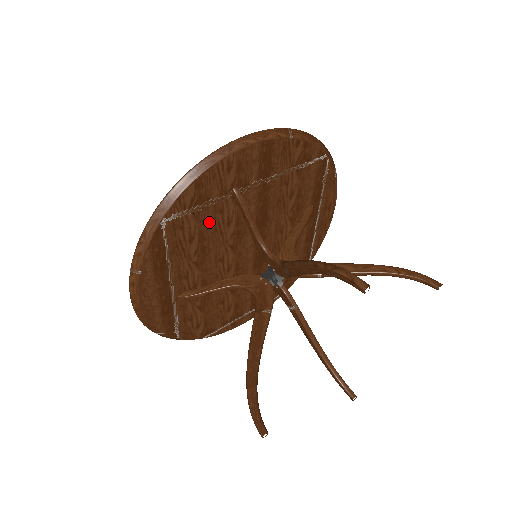
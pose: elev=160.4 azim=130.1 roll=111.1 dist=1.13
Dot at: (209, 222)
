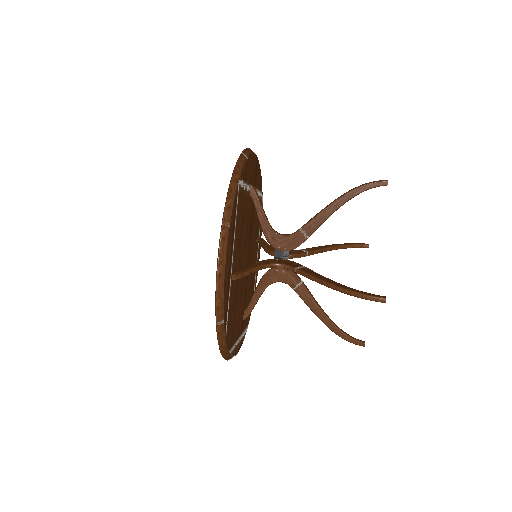
Dot at: (244, 205)
